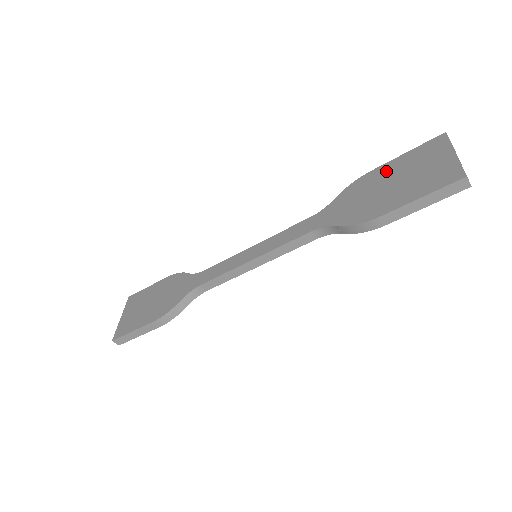
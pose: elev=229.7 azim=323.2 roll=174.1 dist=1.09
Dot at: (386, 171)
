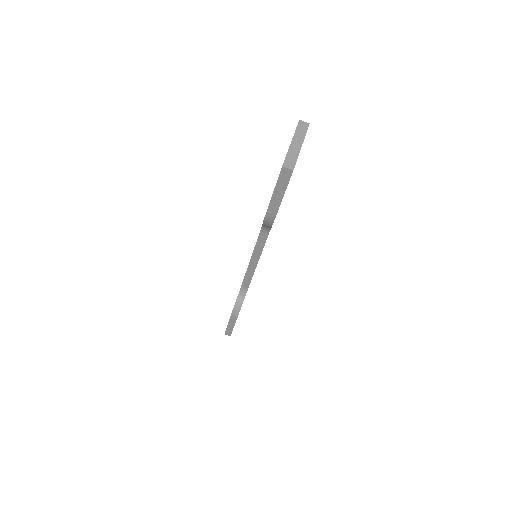
Dot at: occluded
